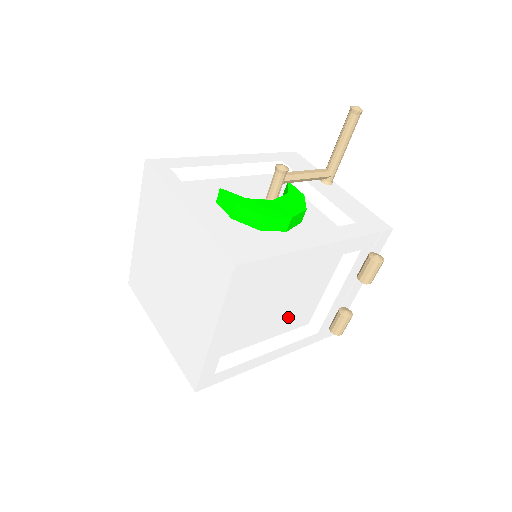
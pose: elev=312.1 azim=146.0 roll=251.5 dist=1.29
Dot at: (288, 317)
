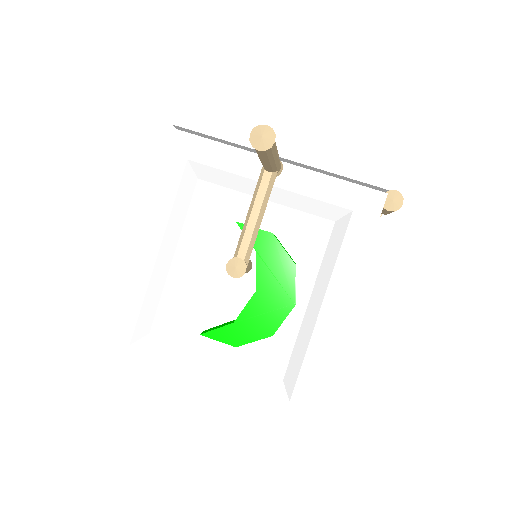
Dot at: occluded
